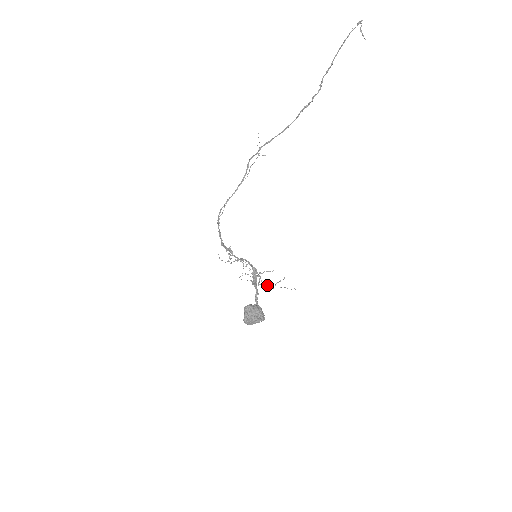
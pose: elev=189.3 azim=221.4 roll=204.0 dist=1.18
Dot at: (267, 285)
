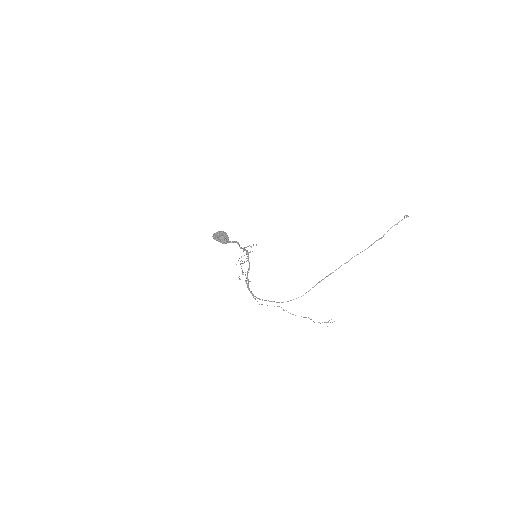
Dot at: occluded
